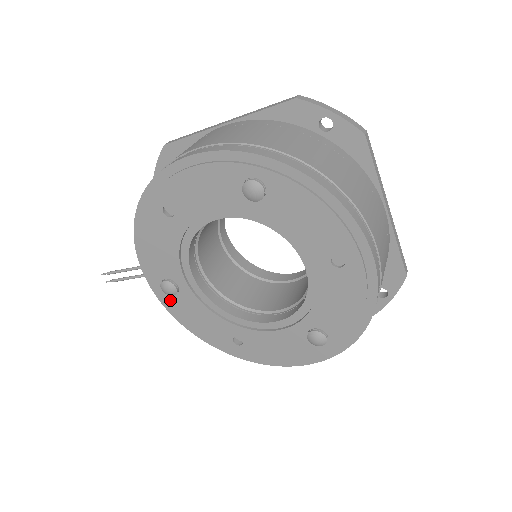
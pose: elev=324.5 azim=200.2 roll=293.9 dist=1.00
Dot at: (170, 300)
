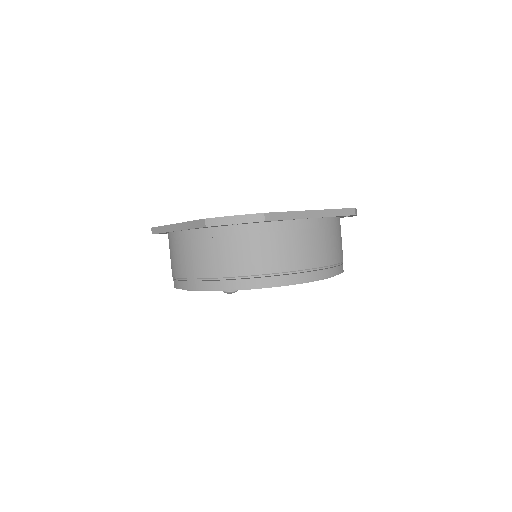
Dot at: occluded
